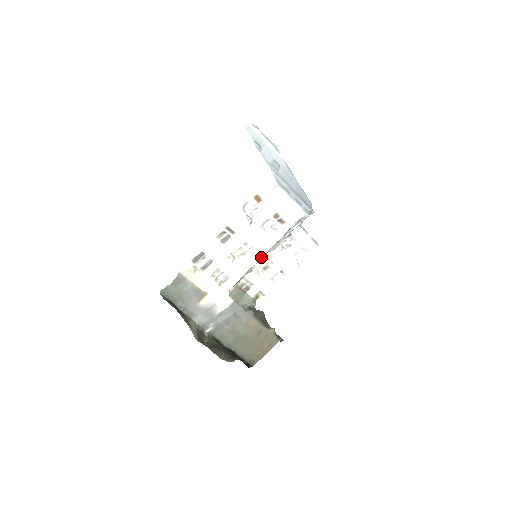
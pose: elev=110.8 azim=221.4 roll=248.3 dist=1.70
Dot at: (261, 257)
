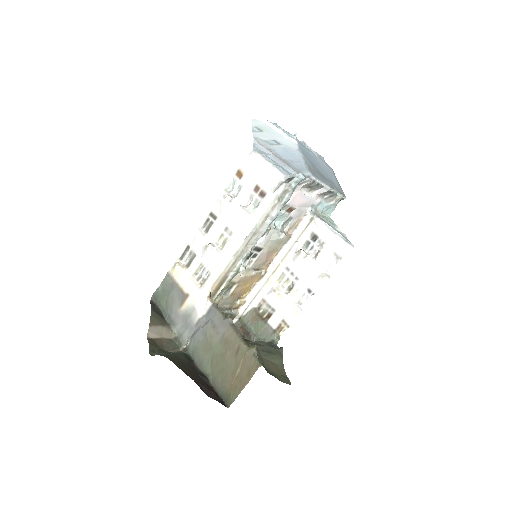
Dot at: (242, 244)
